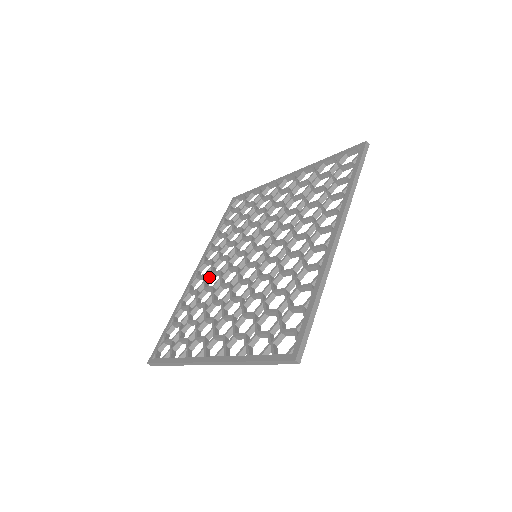
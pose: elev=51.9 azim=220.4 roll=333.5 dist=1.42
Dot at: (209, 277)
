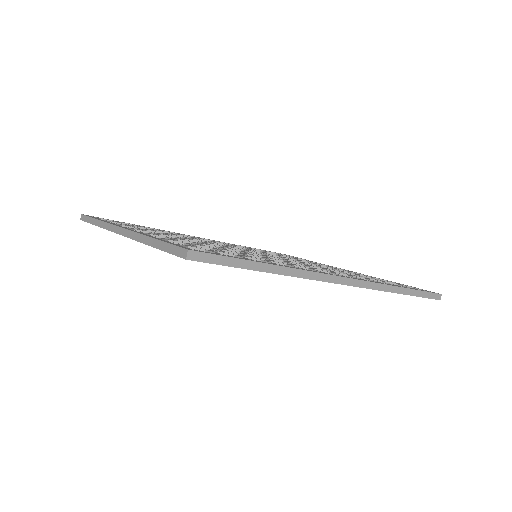
Dot at: (204, 240)
